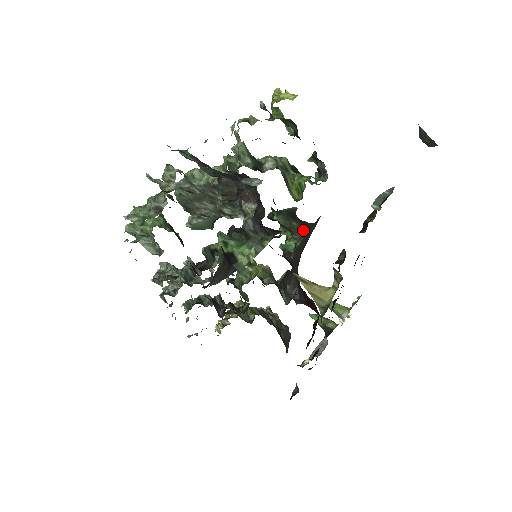
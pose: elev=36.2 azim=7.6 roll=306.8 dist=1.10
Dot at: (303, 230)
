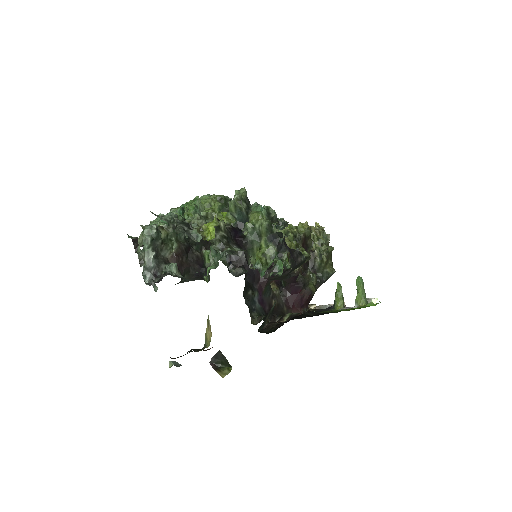
Dot at: occluded
